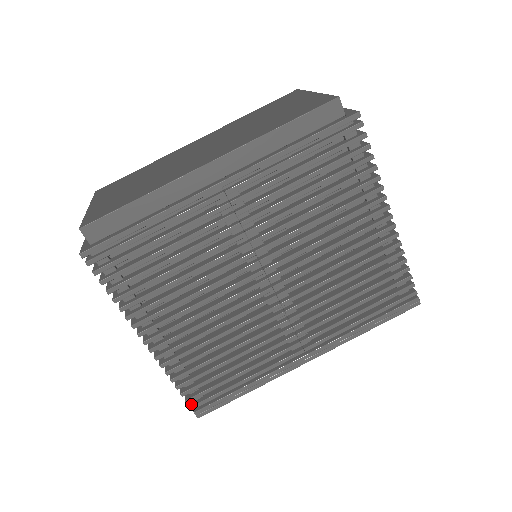
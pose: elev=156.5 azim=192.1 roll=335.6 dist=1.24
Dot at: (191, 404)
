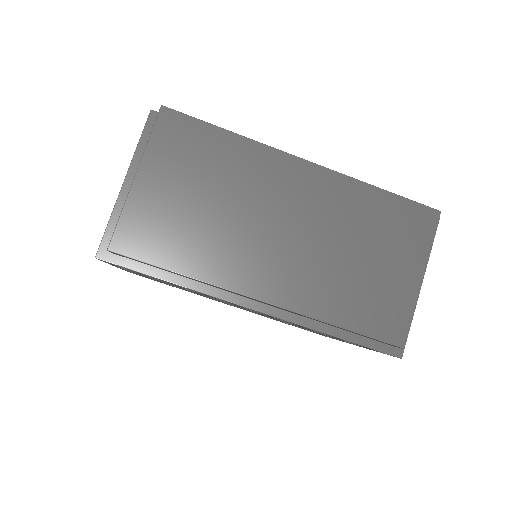
Dot at: occluded
